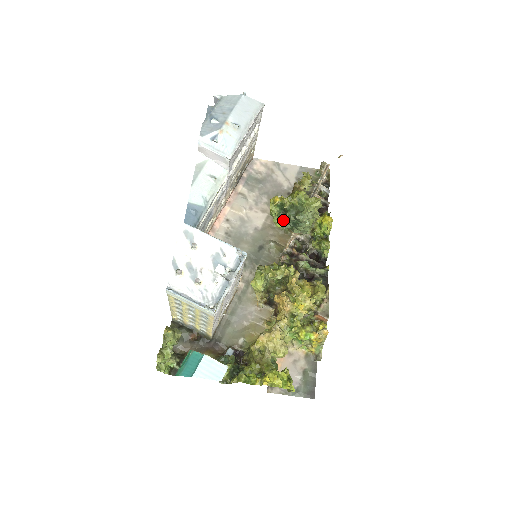
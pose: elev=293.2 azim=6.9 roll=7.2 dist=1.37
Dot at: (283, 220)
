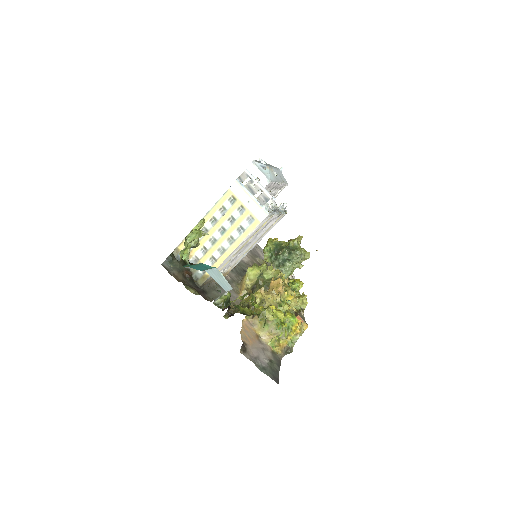
Dot at: (273, 257)
